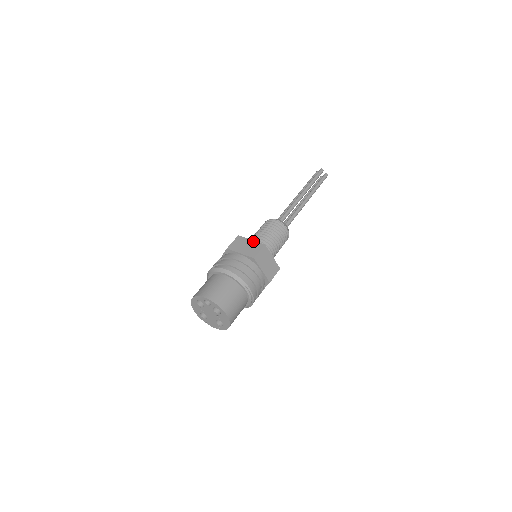
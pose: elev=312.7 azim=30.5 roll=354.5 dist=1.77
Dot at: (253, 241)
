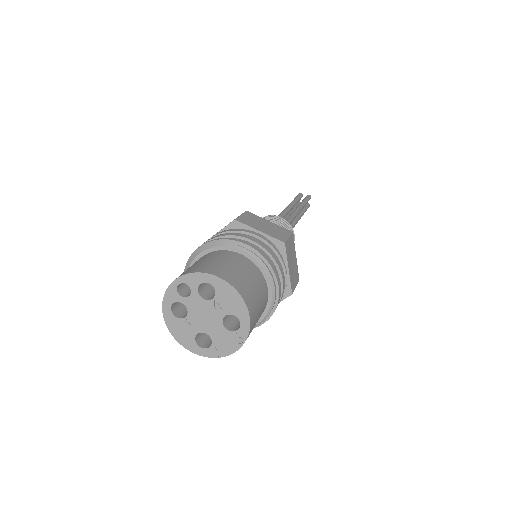
Dot at: (230, 222)
